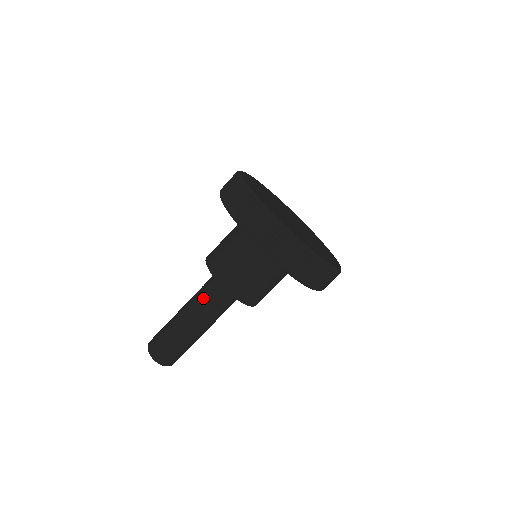
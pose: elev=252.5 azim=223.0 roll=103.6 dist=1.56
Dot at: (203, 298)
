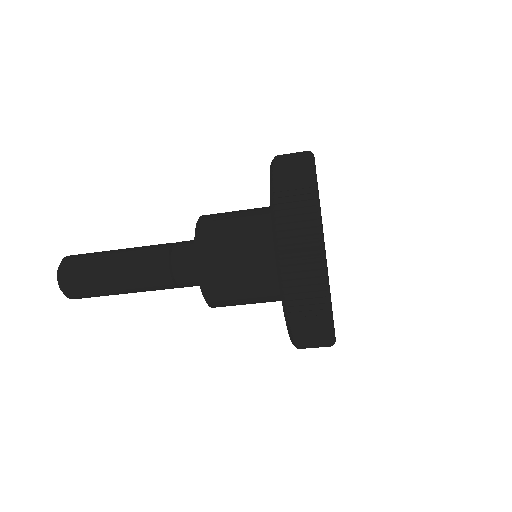
Dot at: (165, 273)
